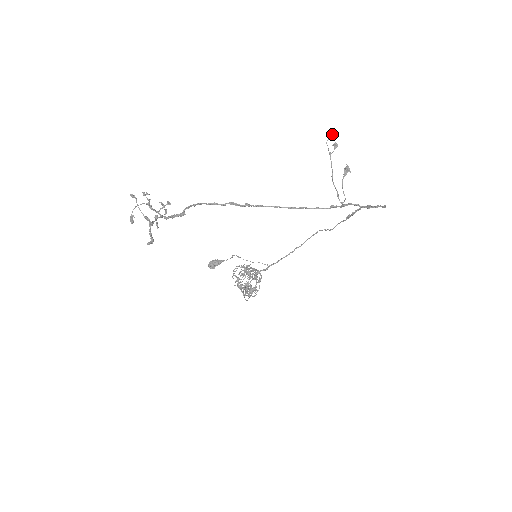
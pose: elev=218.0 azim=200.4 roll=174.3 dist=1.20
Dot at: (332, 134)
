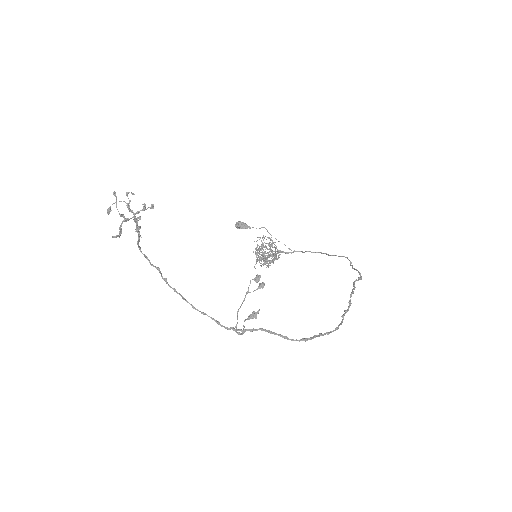
Dot at: (256, 280)
